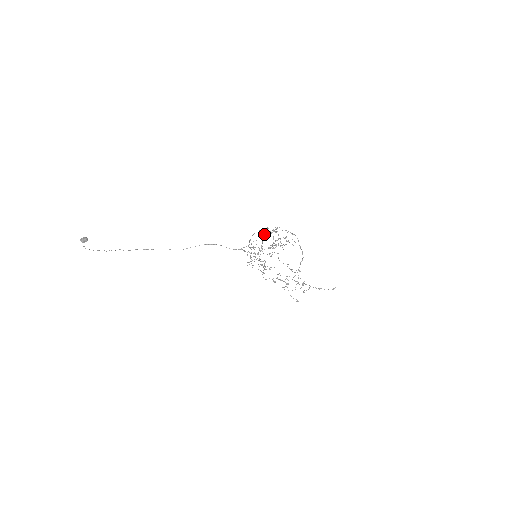
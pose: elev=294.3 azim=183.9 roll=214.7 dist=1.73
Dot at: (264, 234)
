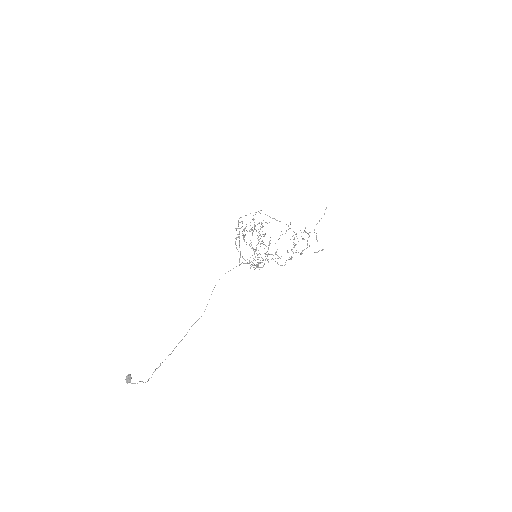
Dot at: occluded
